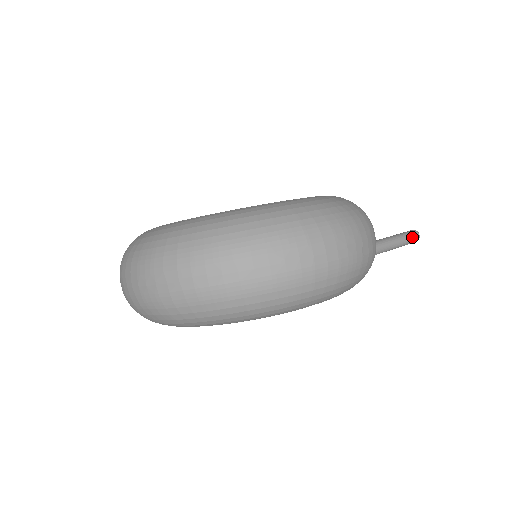
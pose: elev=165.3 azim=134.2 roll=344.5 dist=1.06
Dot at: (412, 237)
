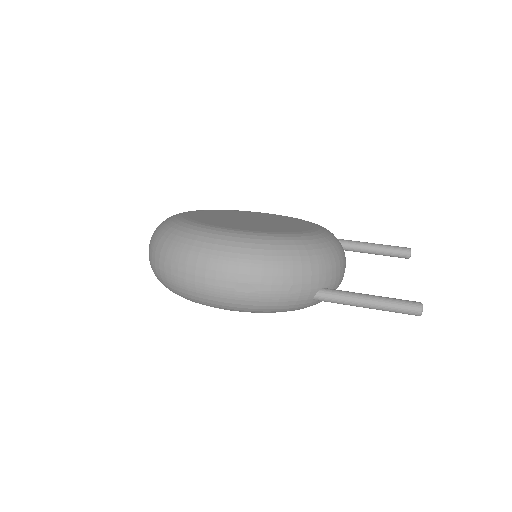
Dot at: (403, 308)
